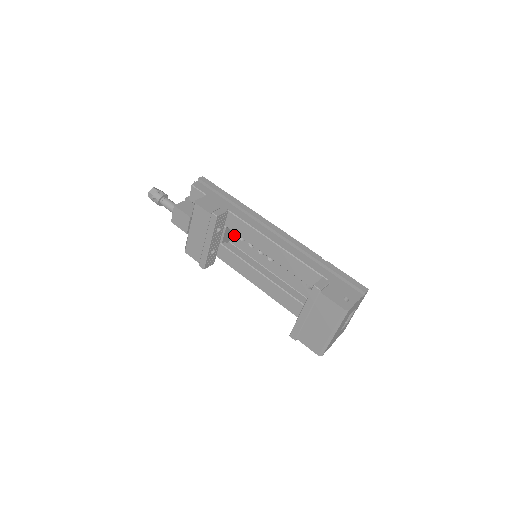
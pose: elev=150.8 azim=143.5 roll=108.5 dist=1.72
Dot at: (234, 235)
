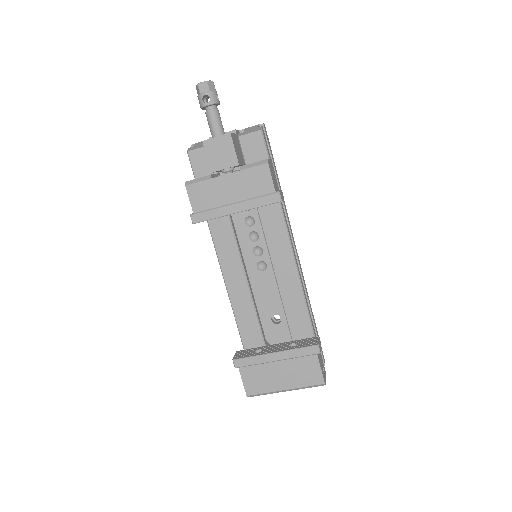
Dot at: occluded
